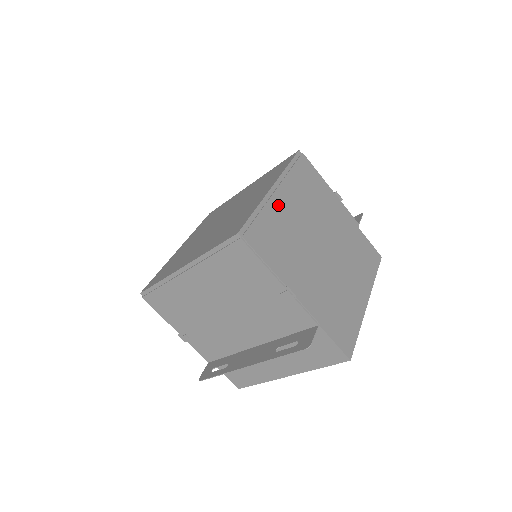
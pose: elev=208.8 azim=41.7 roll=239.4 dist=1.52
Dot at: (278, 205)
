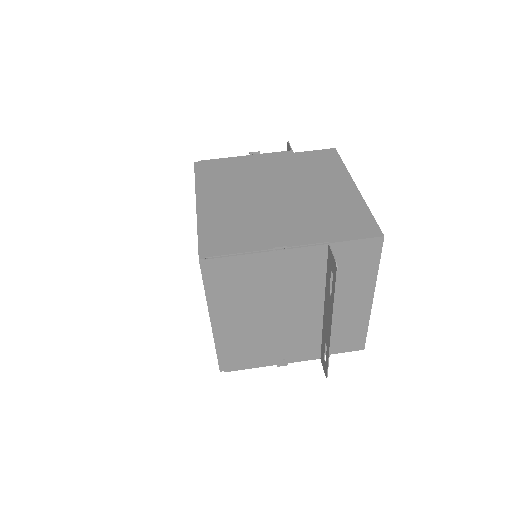
Dot at: (212, 210)
